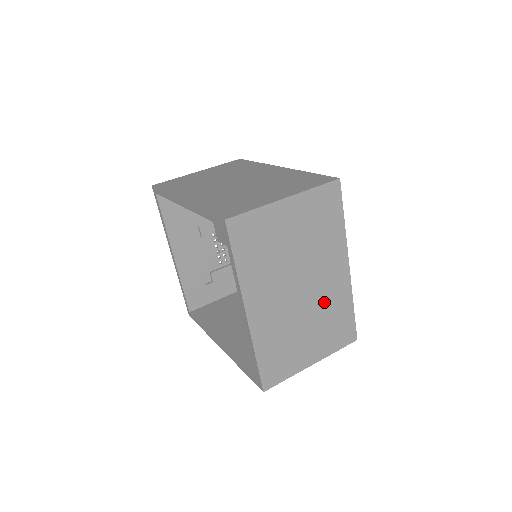
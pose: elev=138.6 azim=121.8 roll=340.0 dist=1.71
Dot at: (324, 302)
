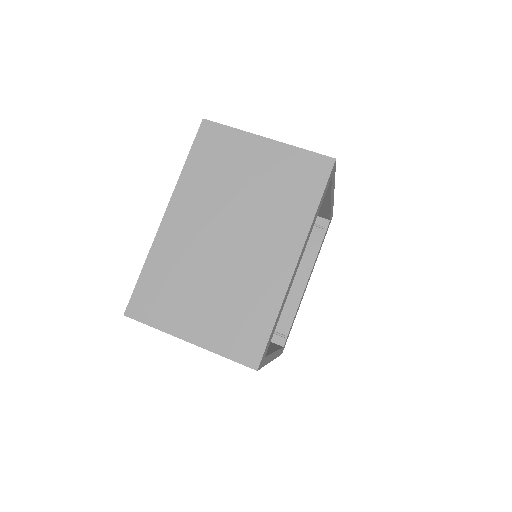
Dot at: (244, 278)
